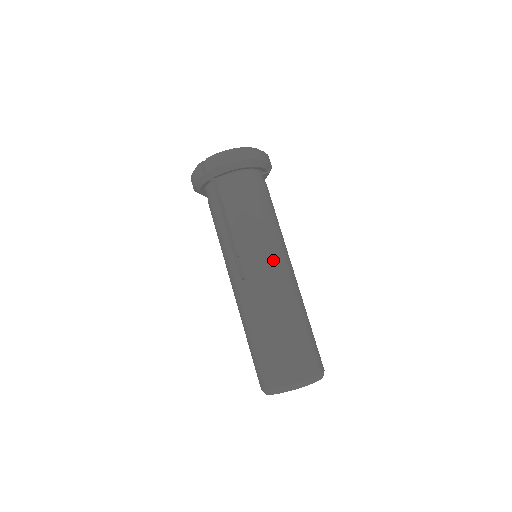
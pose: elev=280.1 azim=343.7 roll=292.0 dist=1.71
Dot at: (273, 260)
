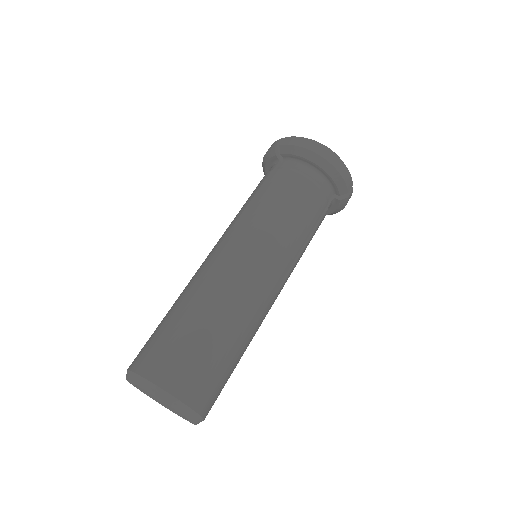
Dot at: (260, 257)
